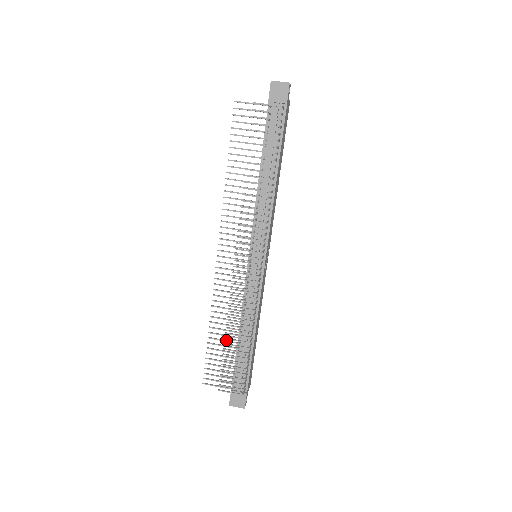
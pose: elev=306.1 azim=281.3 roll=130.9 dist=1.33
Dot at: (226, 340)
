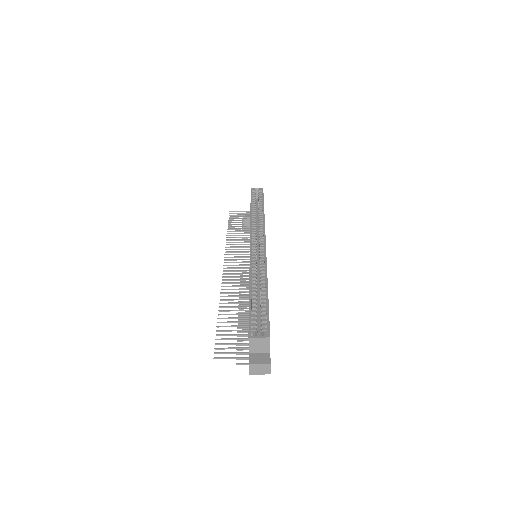
Dot at: occluded
